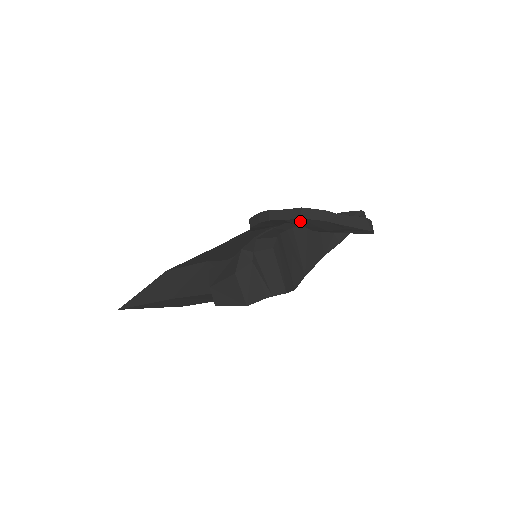
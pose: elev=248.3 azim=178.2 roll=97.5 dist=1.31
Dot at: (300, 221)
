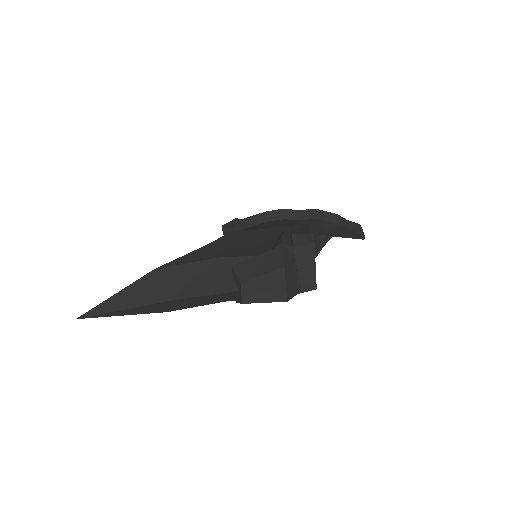
Dot at: (314, 222)
